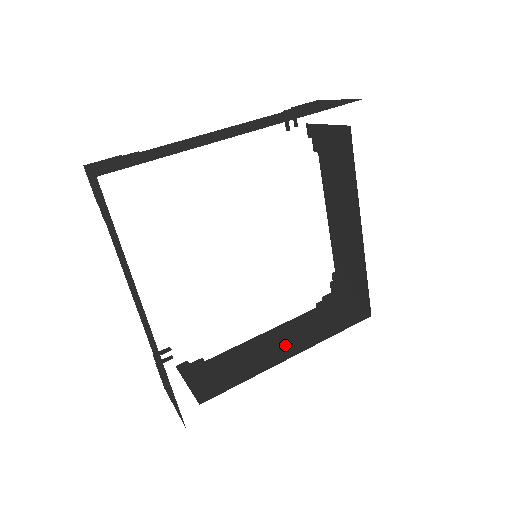
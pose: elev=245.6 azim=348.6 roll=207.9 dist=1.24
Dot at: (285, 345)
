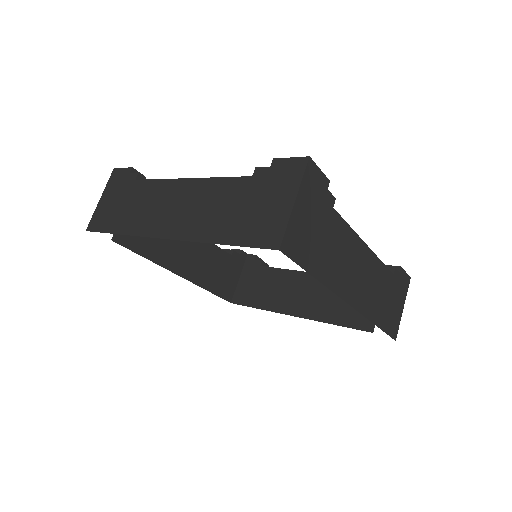
Dot at: (301, 300)
